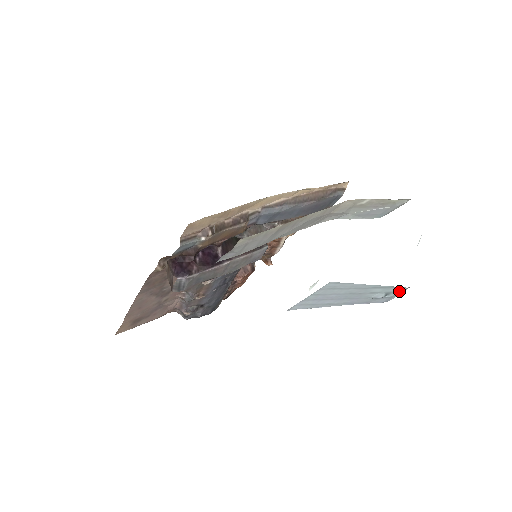
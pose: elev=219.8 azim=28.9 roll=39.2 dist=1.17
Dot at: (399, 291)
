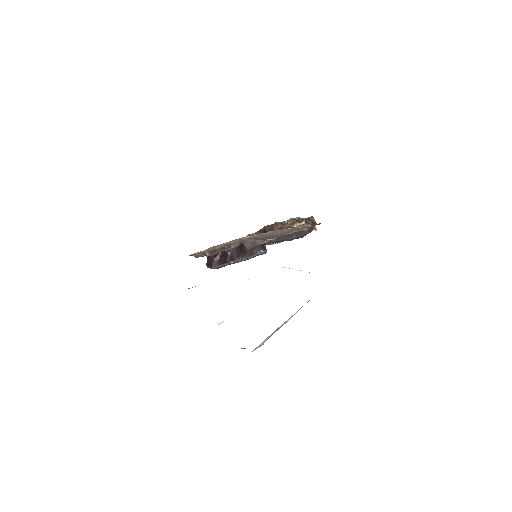
Dot at: occluded
